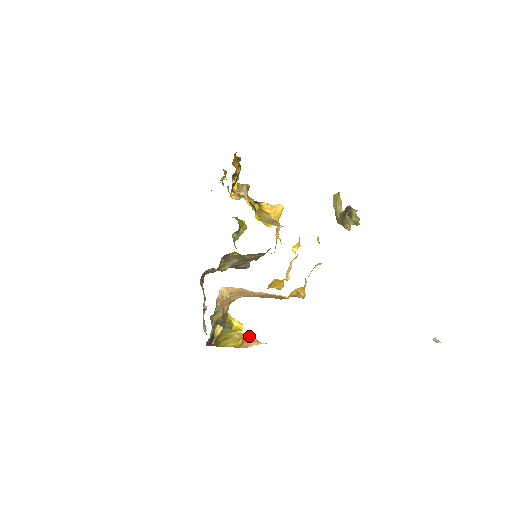
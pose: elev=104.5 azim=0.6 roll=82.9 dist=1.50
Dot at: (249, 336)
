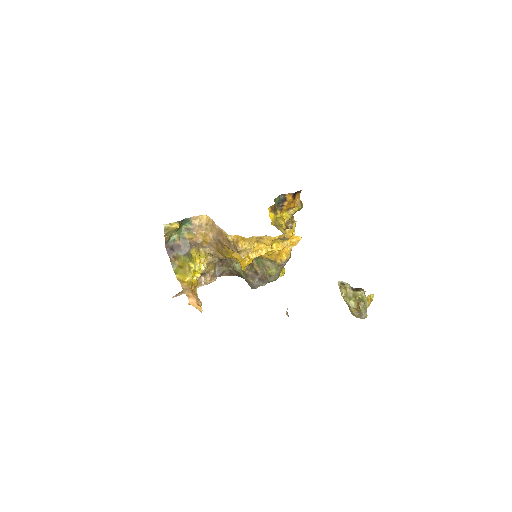
Dot at: occluded
